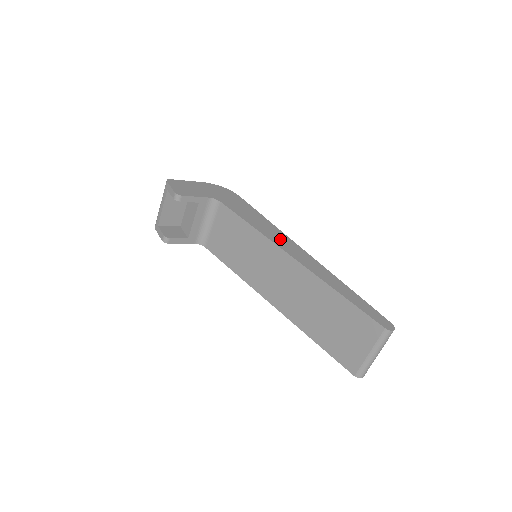
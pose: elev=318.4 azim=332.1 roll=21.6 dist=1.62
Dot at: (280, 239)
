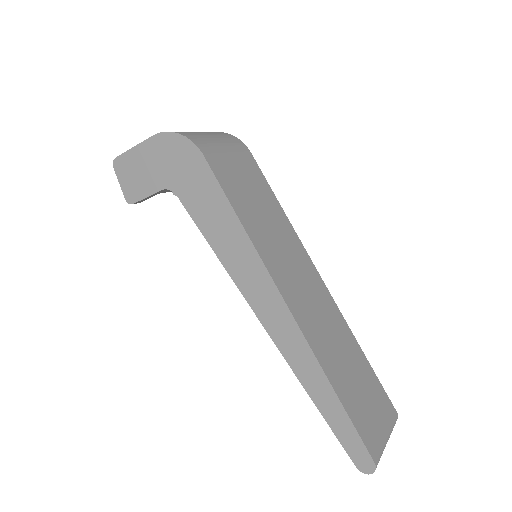
Dot at: (252, 281)
